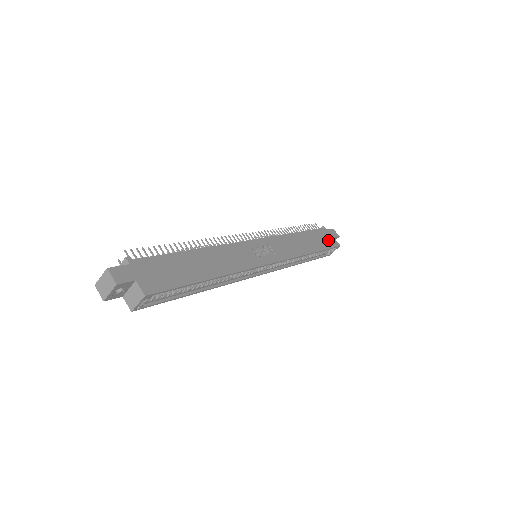
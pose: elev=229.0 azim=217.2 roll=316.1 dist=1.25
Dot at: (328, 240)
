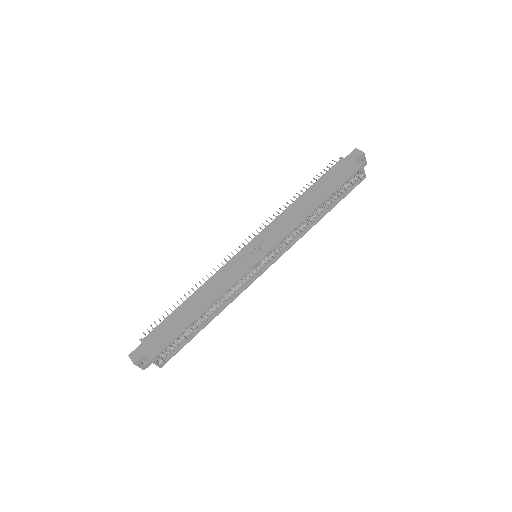
Dot at: (344, 172)
